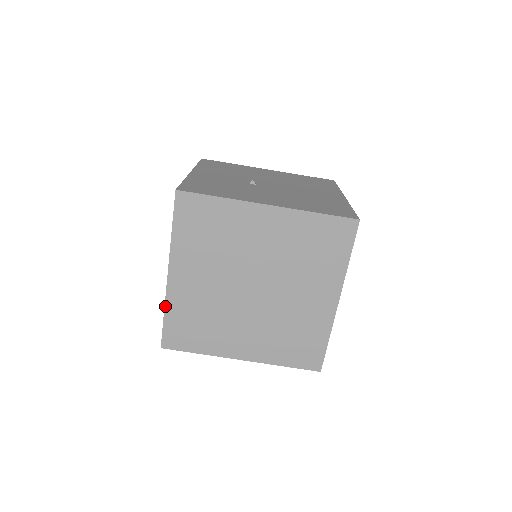
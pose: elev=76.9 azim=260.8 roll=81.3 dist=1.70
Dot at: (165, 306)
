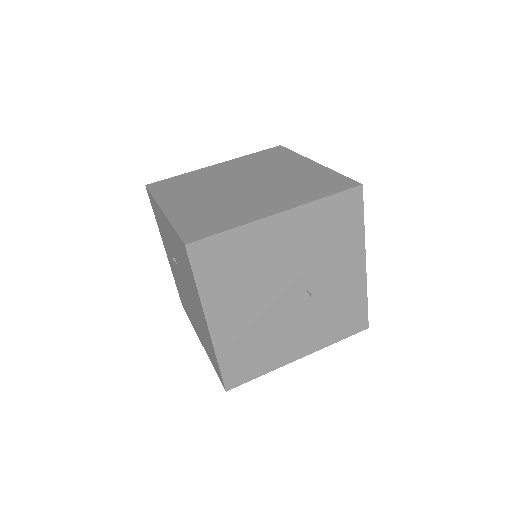
Dot at: (171, 223)
